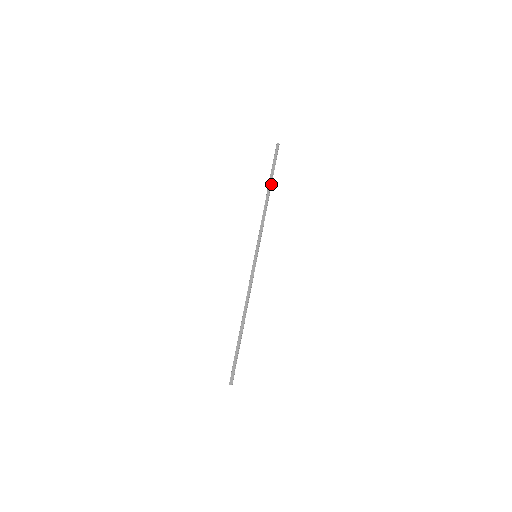
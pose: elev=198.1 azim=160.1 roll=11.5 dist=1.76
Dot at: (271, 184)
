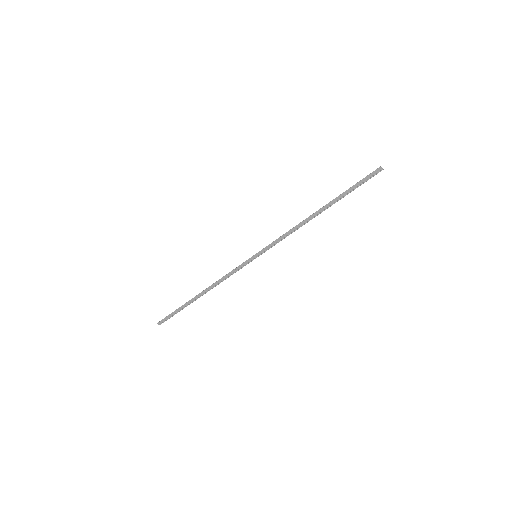
Dot at: (332, 204)
